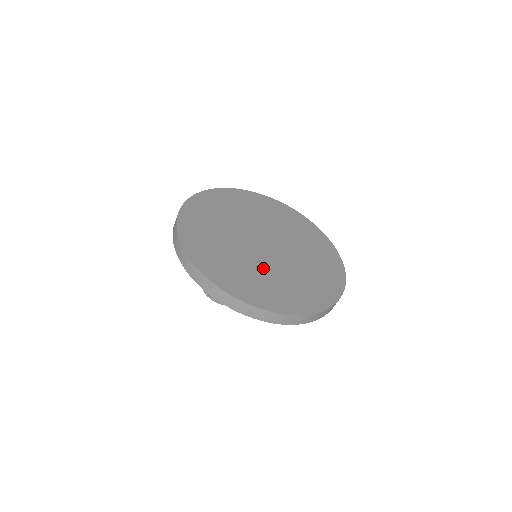
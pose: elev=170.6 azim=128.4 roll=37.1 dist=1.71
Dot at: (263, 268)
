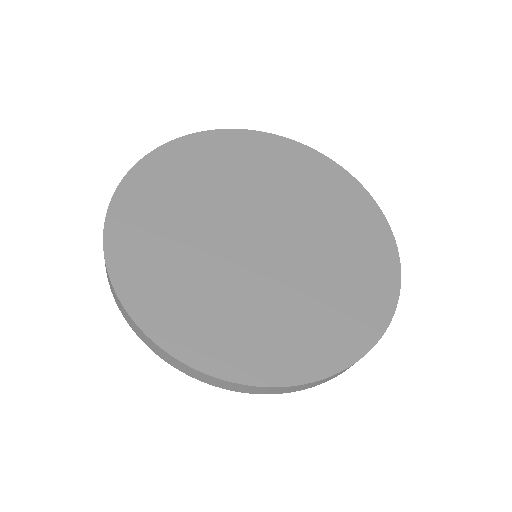
Dot at: (315, 271)
